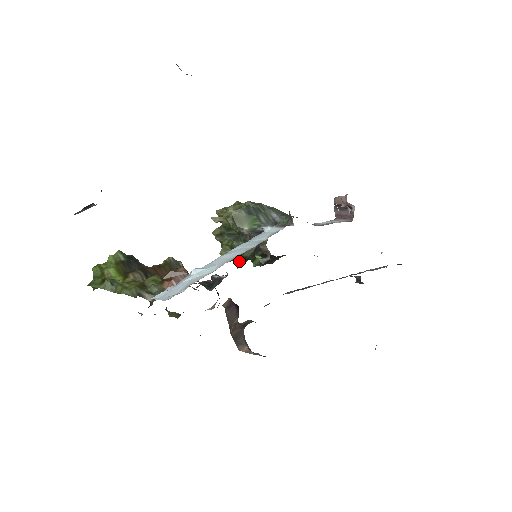
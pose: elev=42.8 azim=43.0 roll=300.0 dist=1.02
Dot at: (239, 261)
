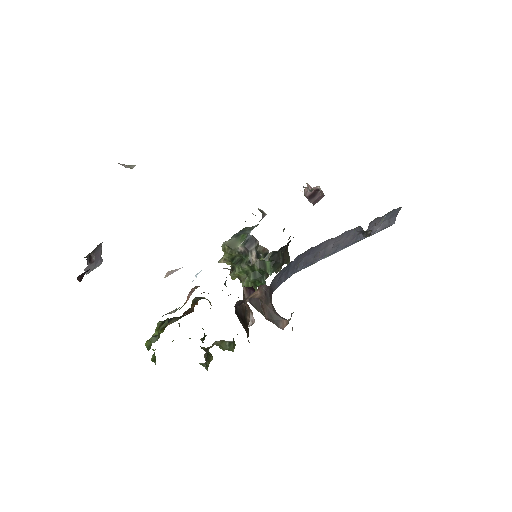
Dot at: (258, 280)
